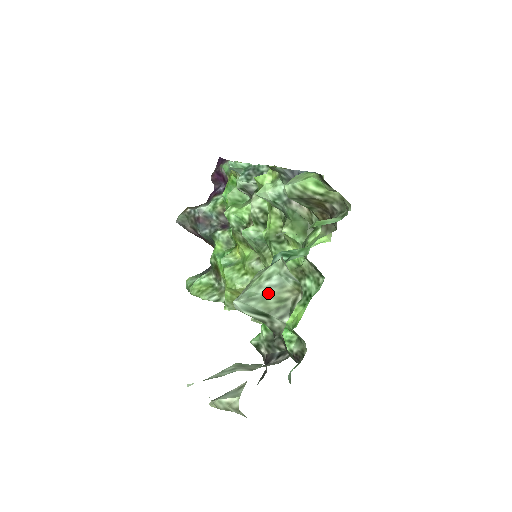
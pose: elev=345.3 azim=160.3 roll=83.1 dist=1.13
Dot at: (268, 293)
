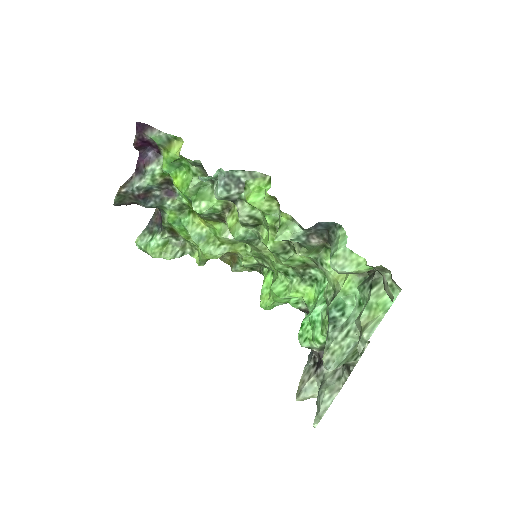
Dot at: (349, 354)
